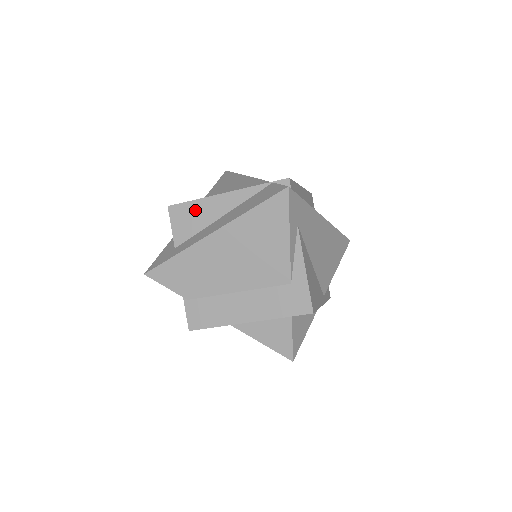
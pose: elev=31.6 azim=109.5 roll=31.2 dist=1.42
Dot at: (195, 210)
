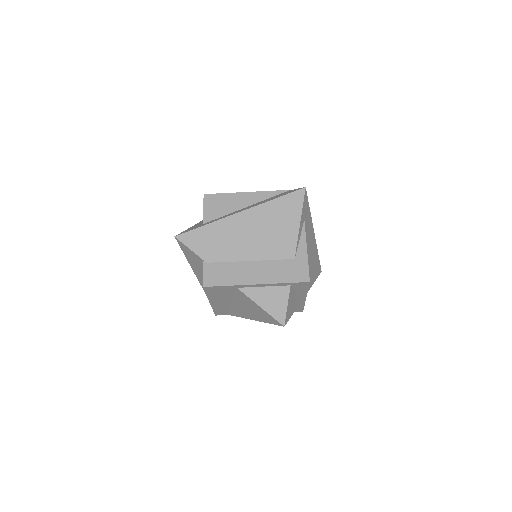
Dot at: (226, 200)
